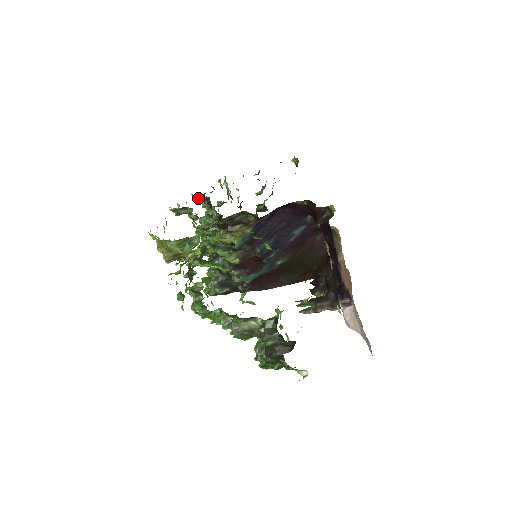
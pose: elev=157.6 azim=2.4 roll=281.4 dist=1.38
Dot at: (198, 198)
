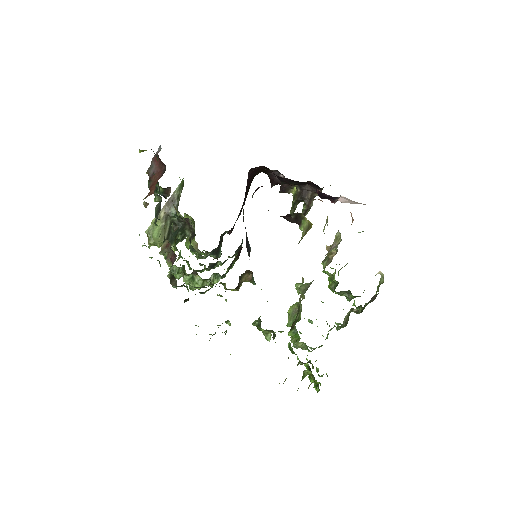
Dot at: occluded
